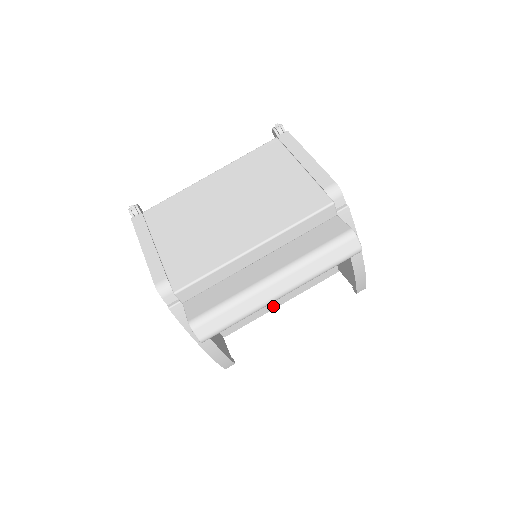
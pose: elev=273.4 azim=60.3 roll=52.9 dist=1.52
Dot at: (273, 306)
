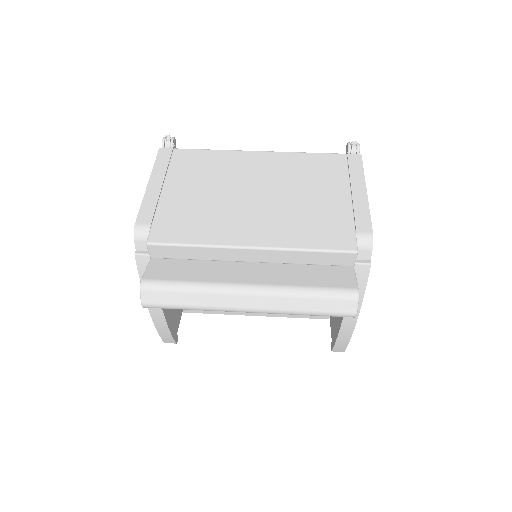
Dot at: occluded
